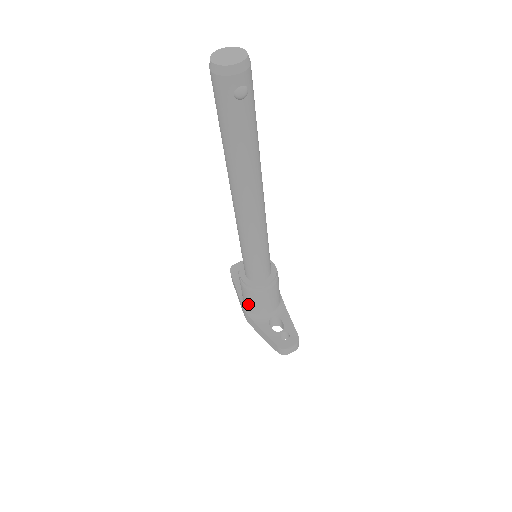
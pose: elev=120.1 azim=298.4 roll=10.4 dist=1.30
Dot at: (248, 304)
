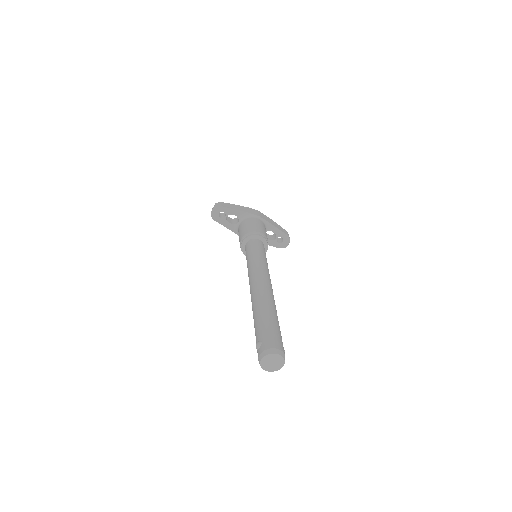
Dot at: occluded
